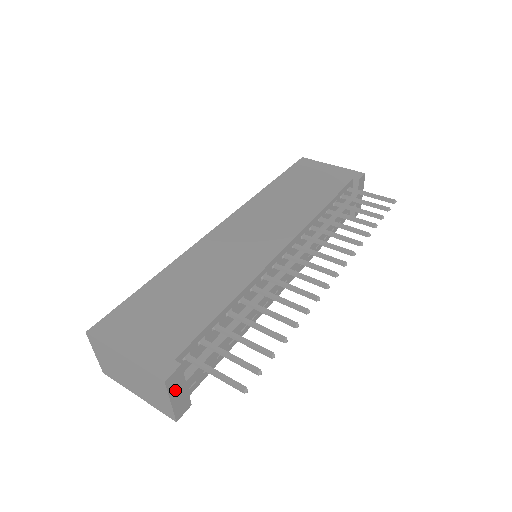
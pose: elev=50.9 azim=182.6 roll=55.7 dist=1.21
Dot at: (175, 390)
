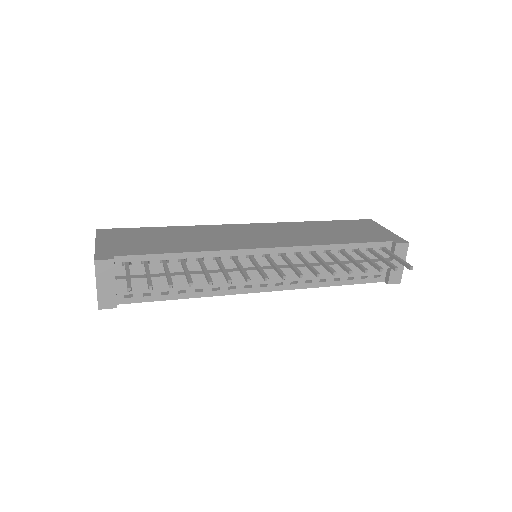
Dot at: (103, 278)
